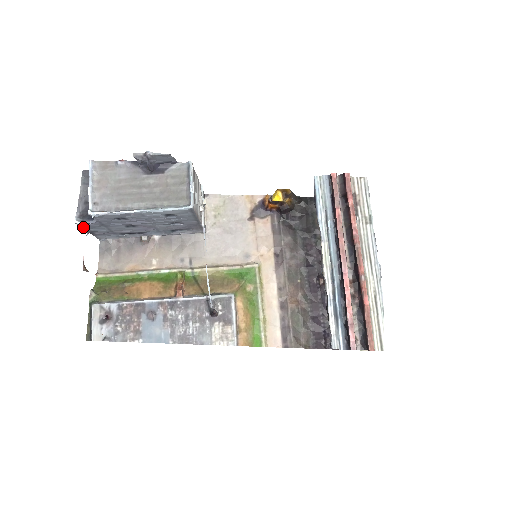
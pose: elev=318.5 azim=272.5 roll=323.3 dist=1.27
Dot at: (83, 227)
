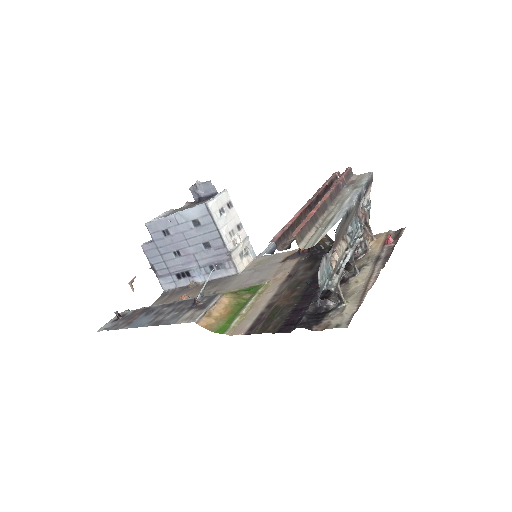
Dot at: (147, 255)
